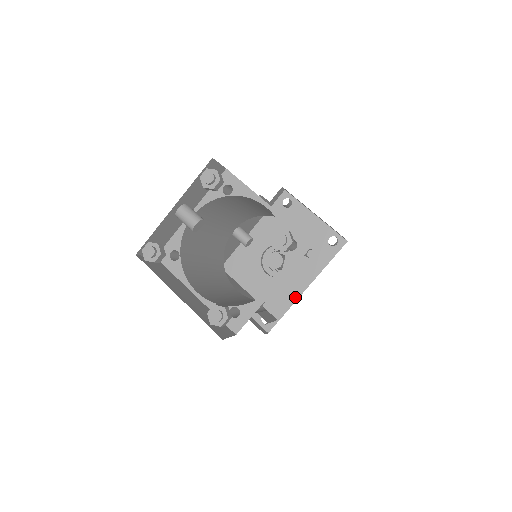
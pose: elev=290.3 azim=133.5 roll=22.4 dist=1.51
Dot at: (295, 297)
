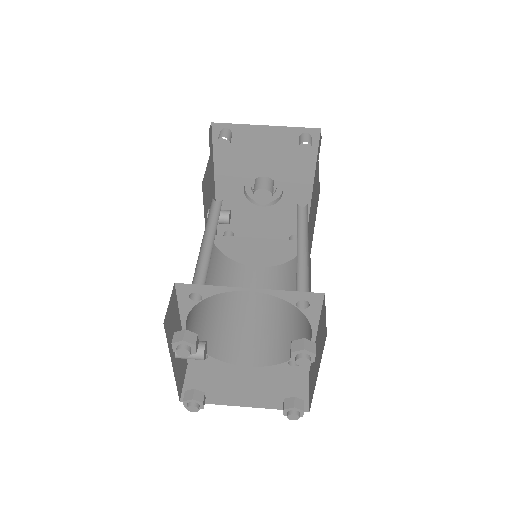
Dot at: occluded
